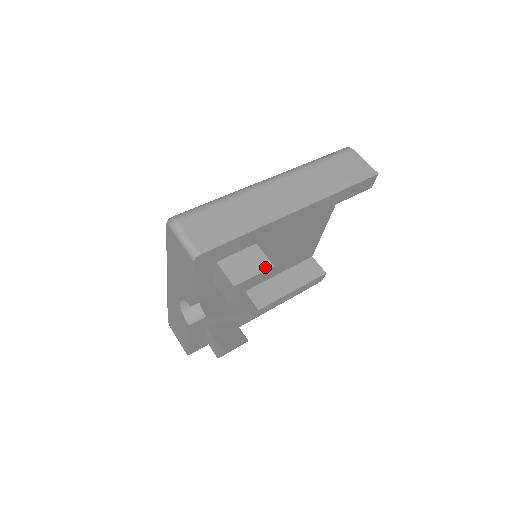
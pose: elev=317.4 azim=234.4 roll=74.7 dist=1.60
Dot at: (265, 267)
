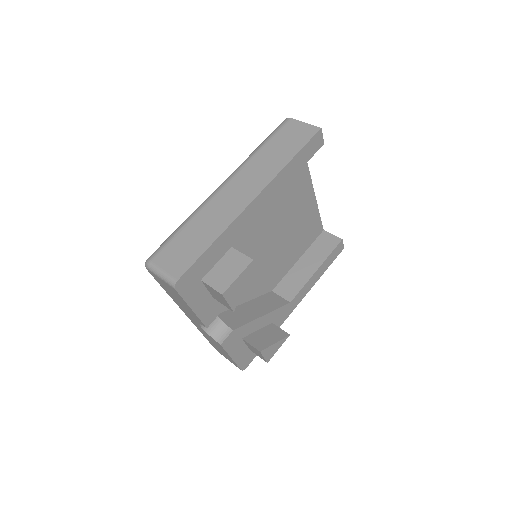
Dot at: (245, 264)
